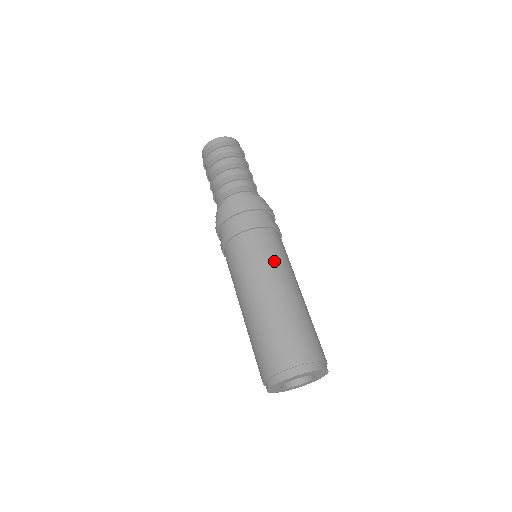
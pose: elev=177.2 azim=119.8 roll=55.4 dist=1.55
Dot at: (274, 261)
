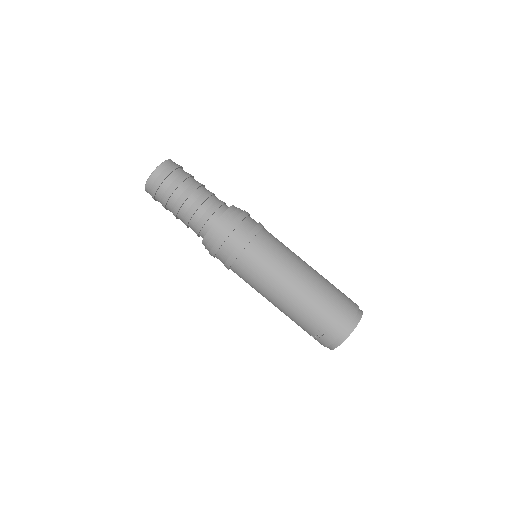
Dot at: occluded
